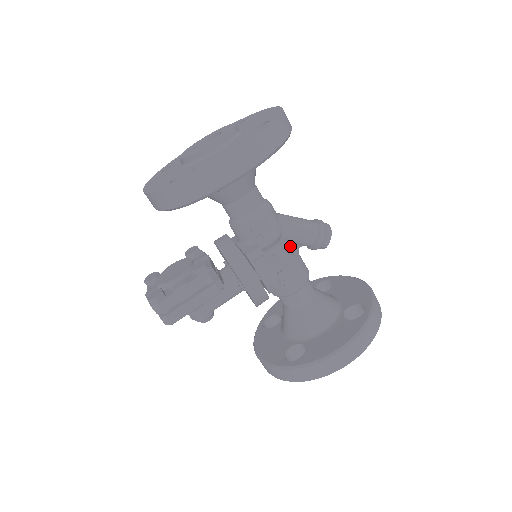
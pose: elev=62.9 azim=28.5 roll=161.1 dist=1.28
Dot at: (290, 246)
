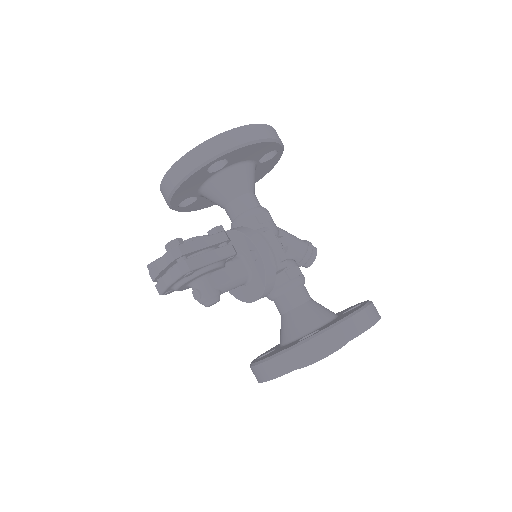
Dot at: occluded
